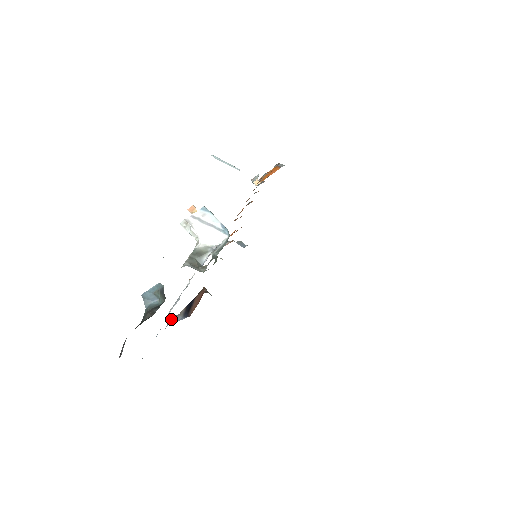
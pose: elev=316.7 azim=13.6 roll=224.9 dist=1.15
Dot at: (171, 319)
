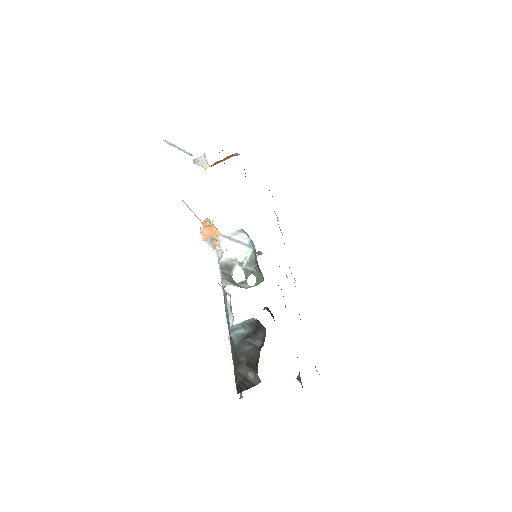
Dot at: occluded
